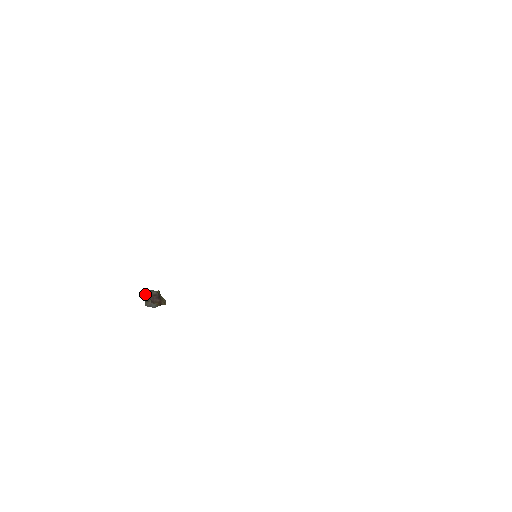
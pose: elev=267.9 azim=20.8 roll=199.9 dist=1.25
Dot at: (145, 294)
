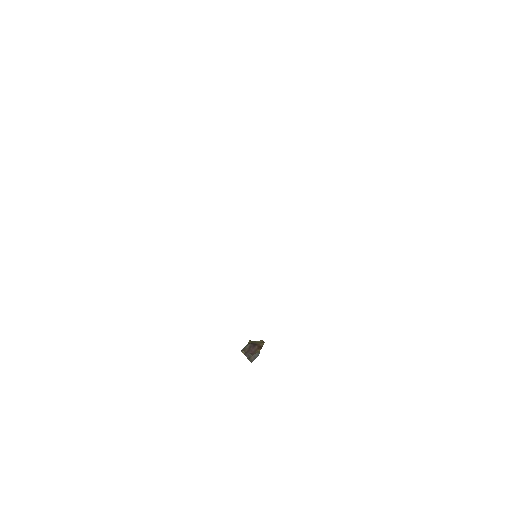
Dot at: occluded
